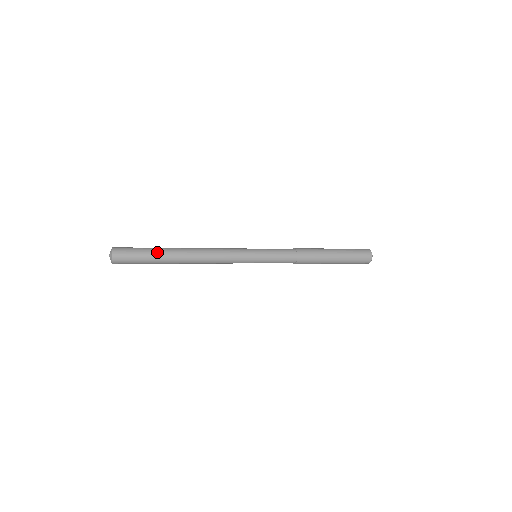
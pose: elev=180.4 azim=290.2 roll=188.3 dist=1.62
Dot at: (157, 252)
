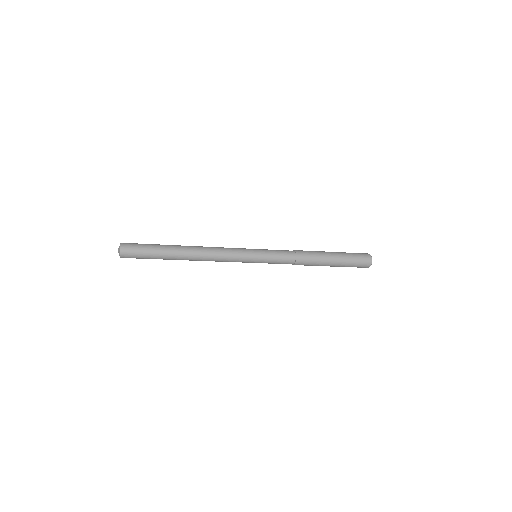
Dot at: (161, 245)
